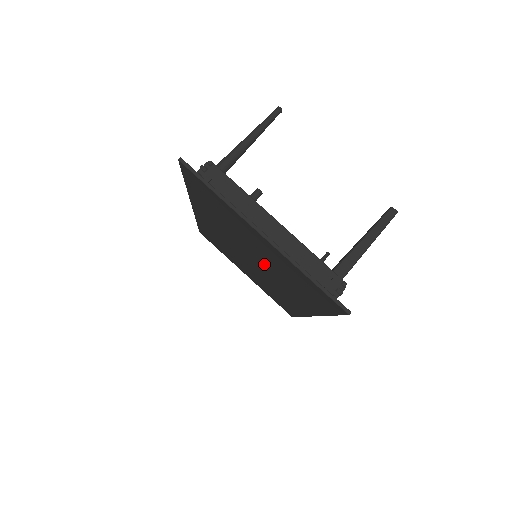
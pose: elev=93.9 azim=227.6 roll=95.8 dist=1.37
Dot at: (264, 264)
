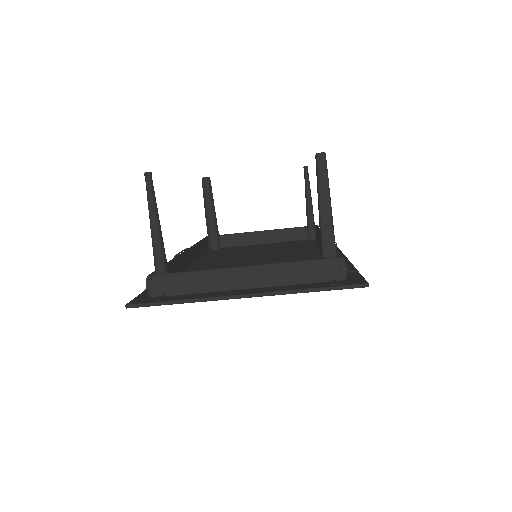
Dot at: occluded
